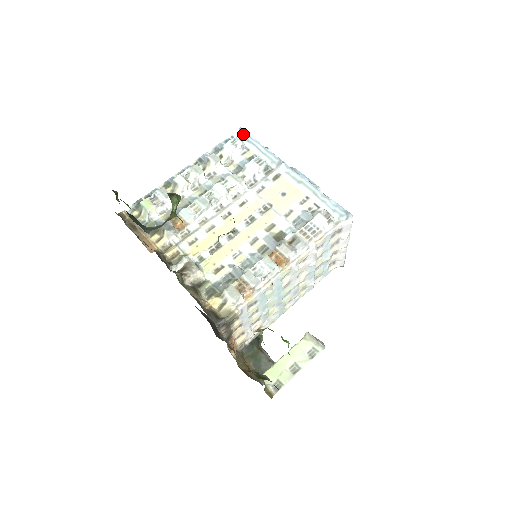
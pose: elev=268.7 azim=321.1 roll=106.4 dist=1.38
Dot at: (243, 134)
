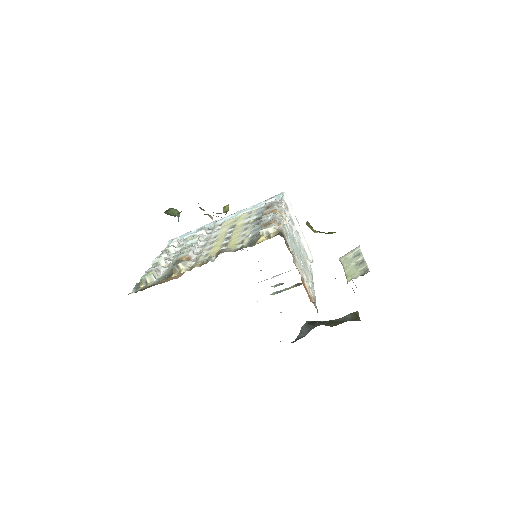
Dot at: occluded
